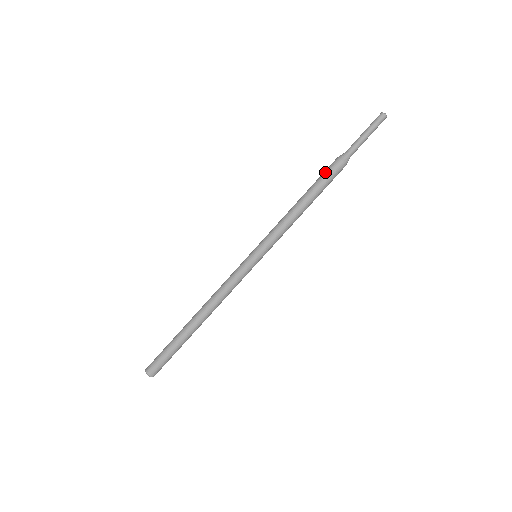
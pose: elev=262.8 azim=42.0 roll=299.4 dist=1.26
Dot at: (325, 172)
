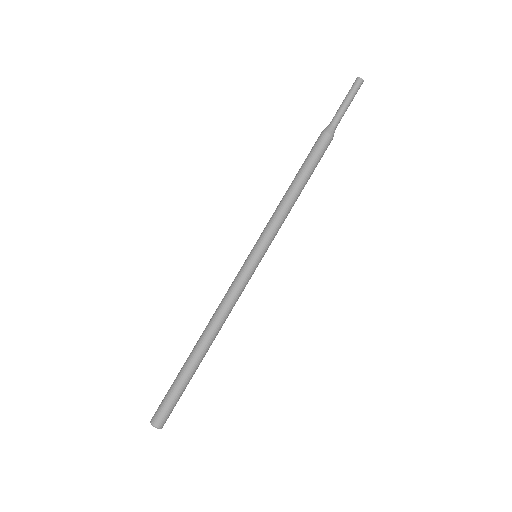
Dot at: (317, 150)
